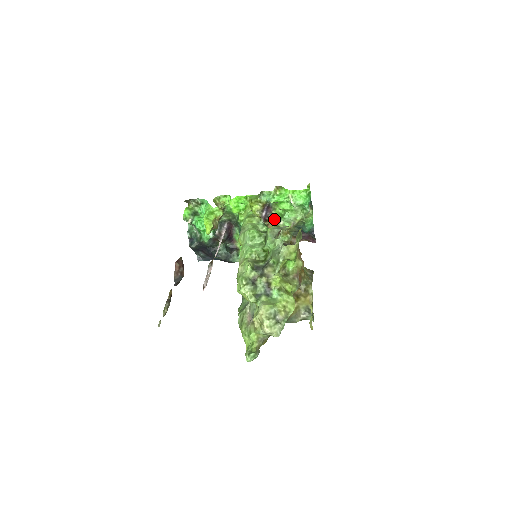
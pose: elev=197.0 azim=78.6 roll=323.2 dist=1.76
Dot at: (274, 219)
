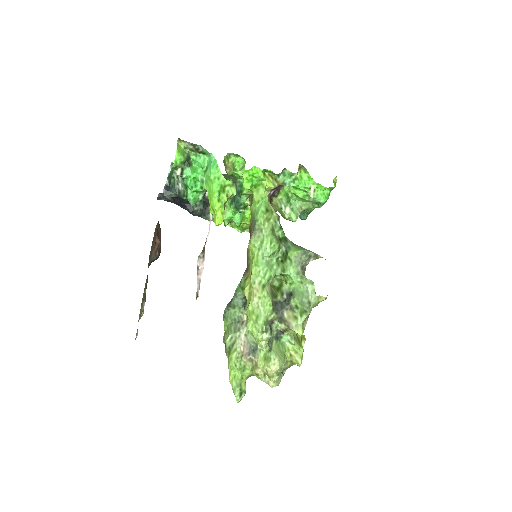
Dot at: (279, 200)
